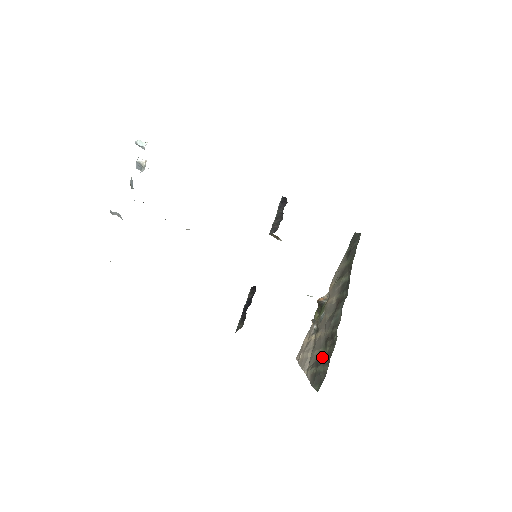
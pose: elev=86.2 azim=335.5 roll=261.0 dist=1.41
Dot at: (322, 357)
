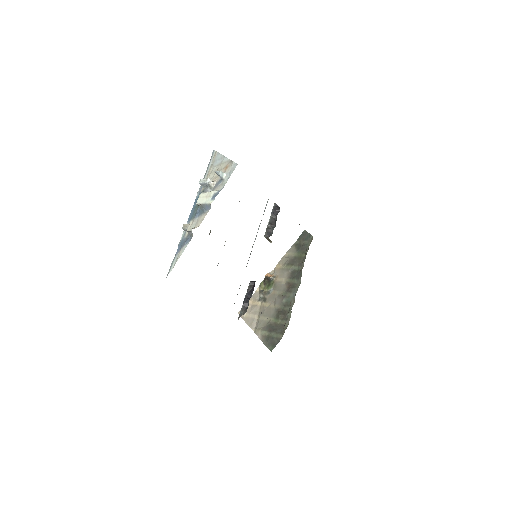
Dot at: (274, 325)
